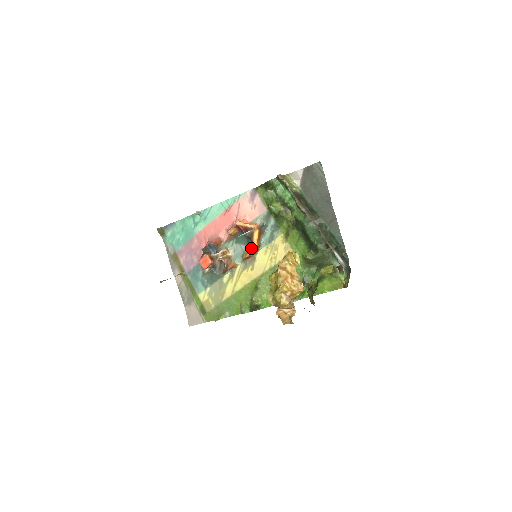
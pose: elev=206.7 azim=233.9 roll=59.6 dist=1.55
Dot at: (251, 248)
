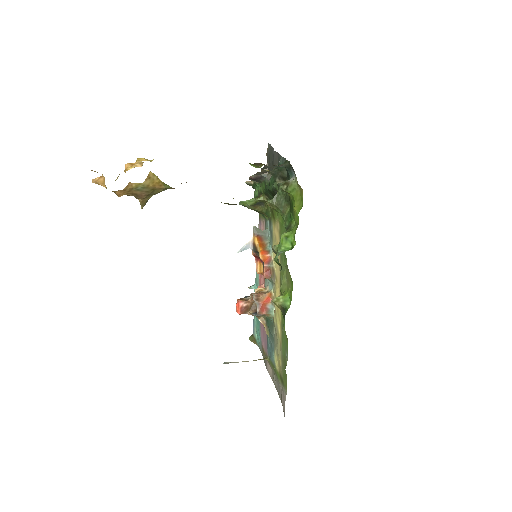
Dot at: occluded
